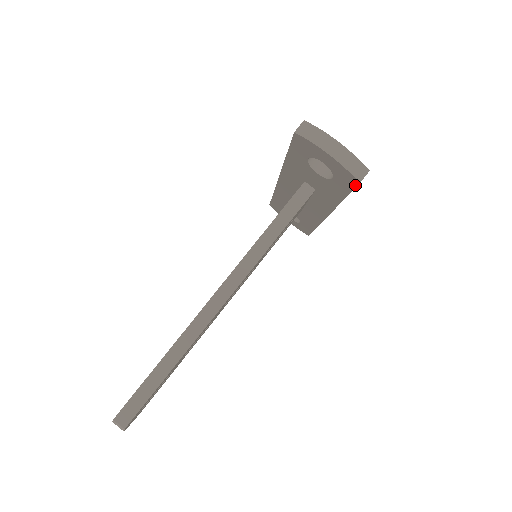
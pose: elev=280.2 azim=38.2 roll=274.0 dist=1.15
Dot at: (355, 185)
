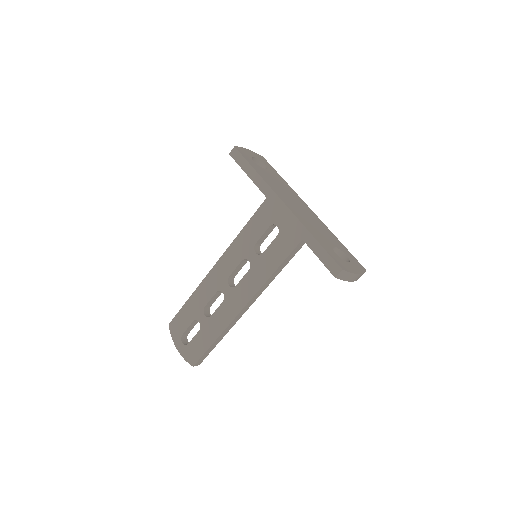
Dot at: occluded
